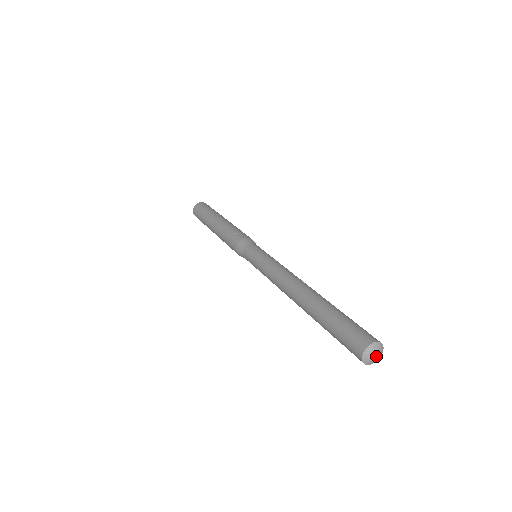
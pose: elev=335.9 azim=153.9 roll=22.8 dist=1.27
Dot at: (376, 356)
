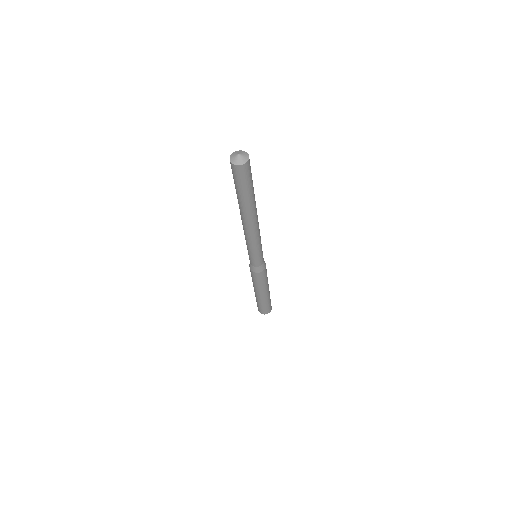
Dot at: (237, 154)
